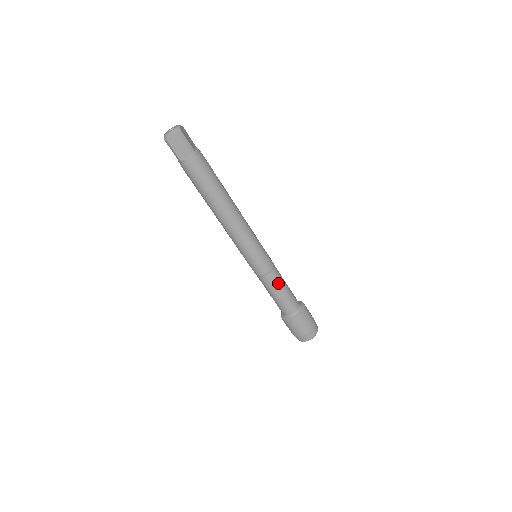
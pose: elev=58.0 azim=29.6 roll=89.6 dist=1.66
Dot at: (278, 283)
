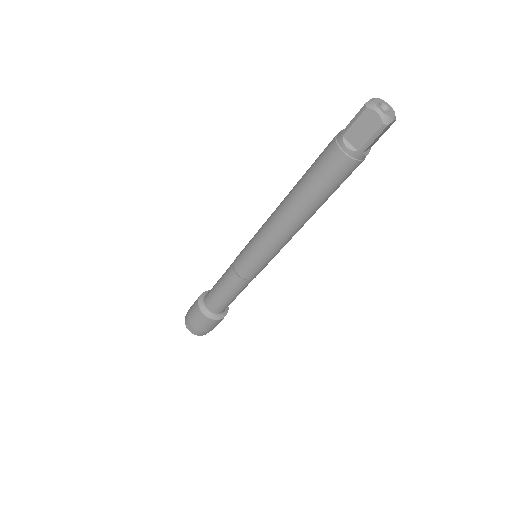
Dot at: occluded
